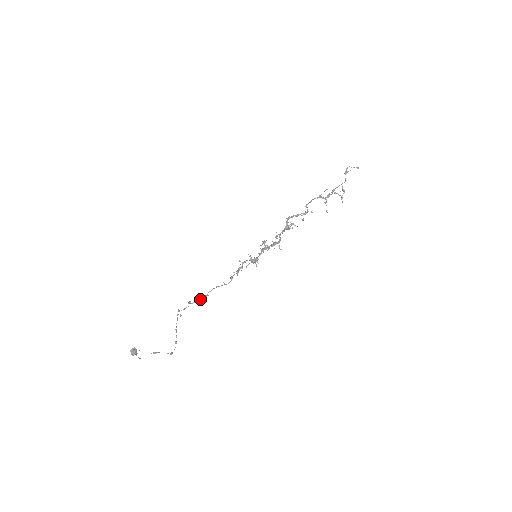
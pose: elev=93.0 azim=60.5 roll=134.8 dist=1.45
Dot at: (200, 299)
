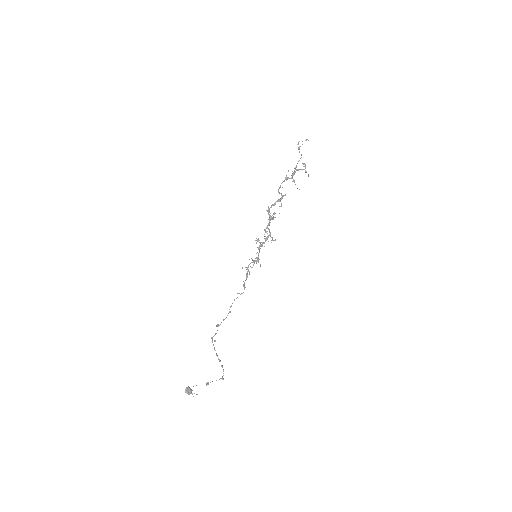
Dot at: (225, 318)
